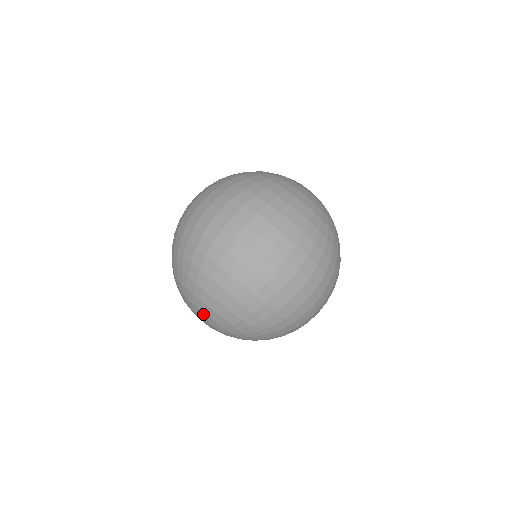
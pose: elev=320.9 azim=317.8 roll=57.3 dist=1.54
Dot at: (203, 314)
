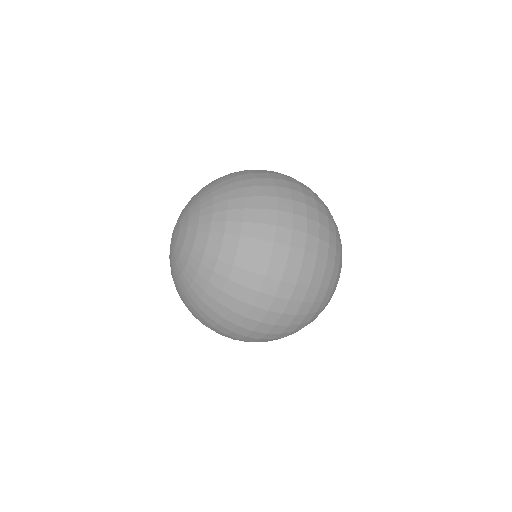
Dot at: (196, 224)
